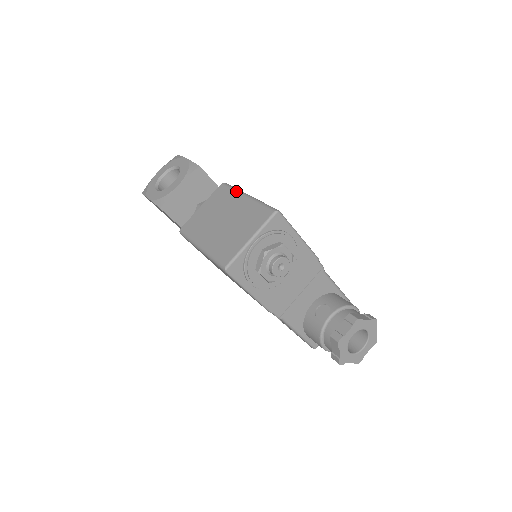
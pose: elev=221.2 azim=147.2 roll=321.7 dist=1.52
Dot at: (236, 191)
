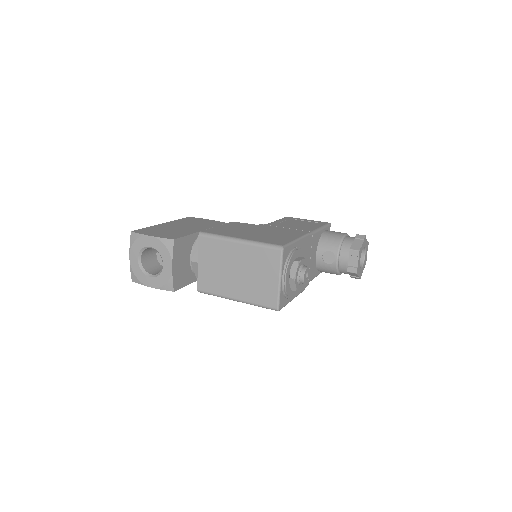
Dot at: (223, 240)
